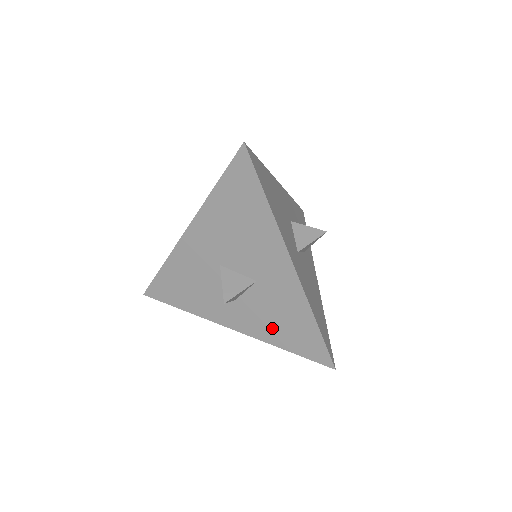
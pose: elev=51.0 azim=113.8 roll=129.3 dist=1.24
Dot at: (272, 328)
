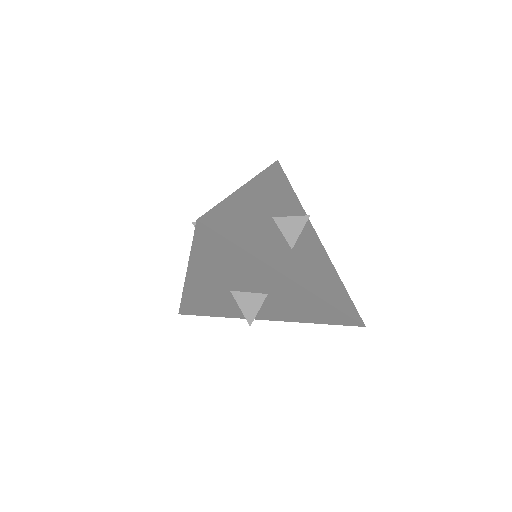
Dot at: (298, 315)
